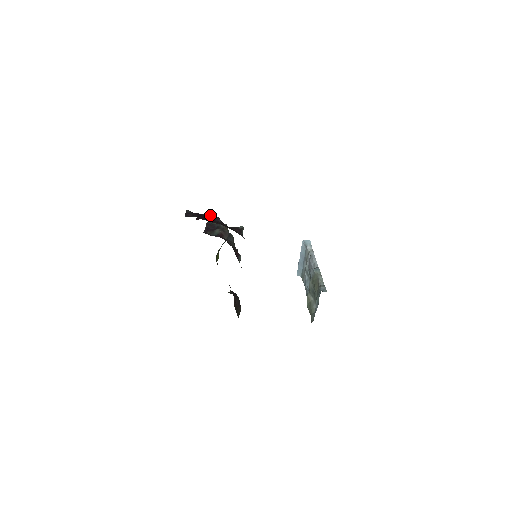
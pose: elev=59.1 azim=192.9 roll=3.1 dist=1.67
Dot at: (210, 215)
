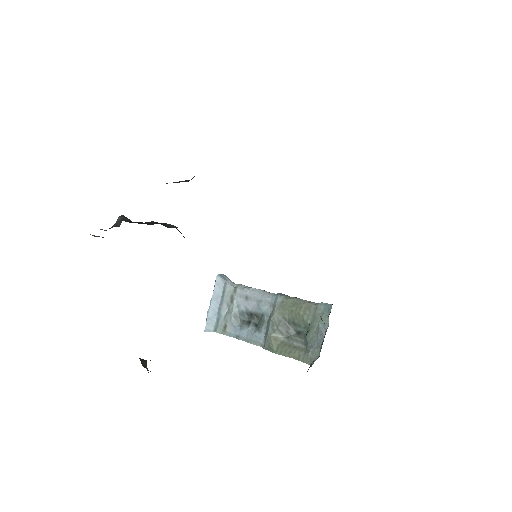
Dot at: occluded
